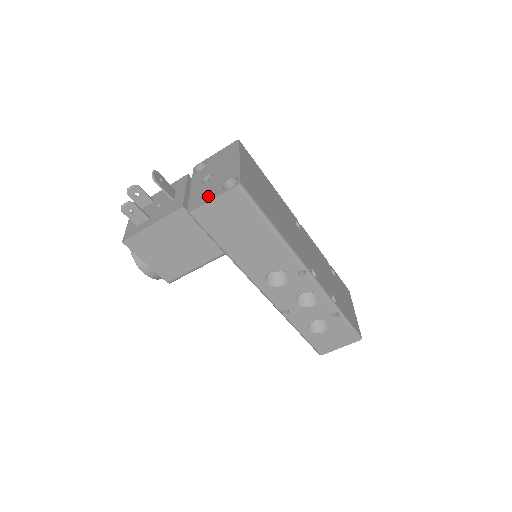
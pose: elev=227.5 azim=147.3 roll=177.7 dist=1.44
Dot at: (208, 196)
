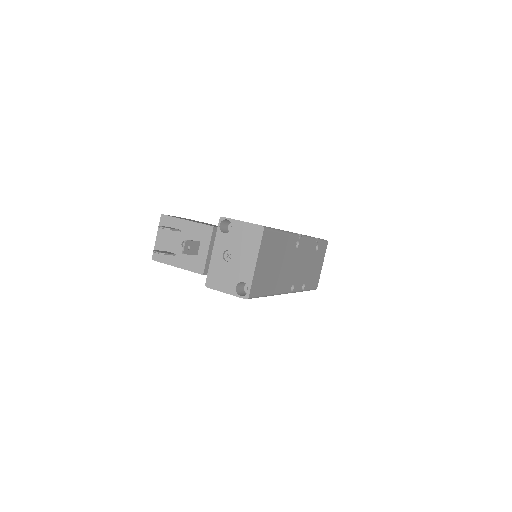
Dot at: (223, 284)
